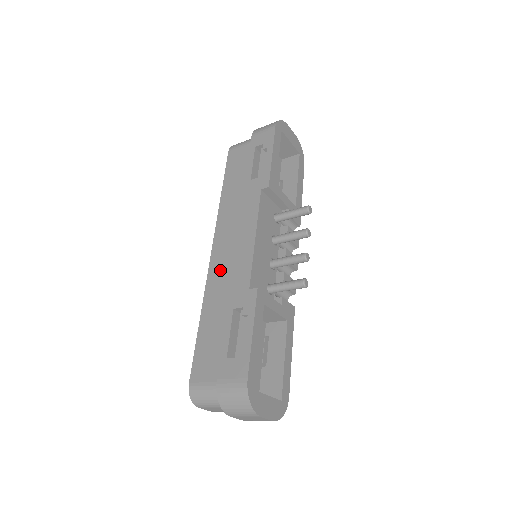
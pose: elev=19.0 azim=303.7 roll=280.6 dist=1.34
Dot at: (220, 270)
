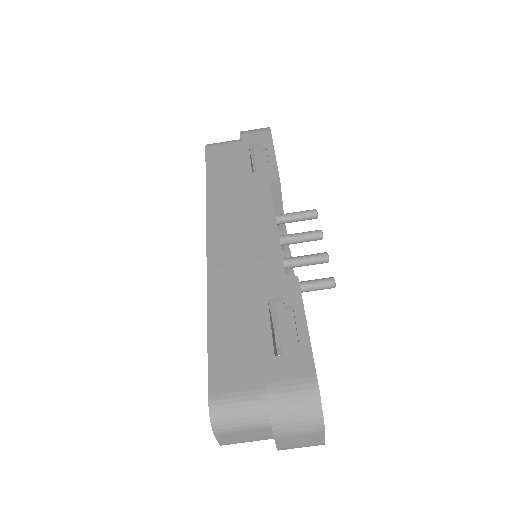
Dot at: (227, 261)
